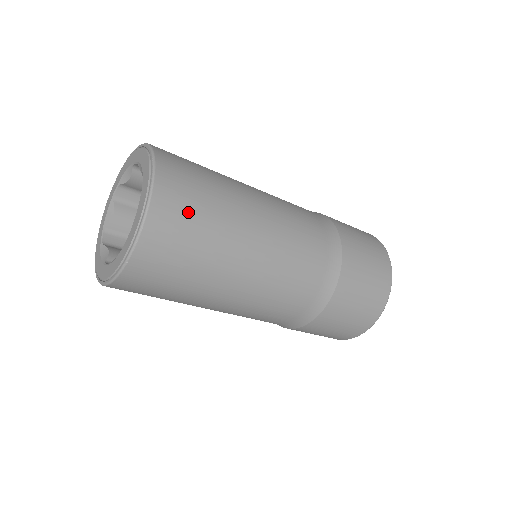
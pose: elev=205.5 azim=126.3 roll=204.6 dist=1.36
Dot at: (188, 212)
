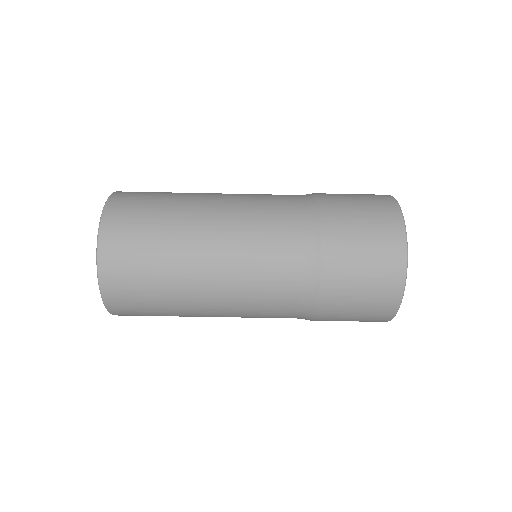
Dot at: (144, 195)
